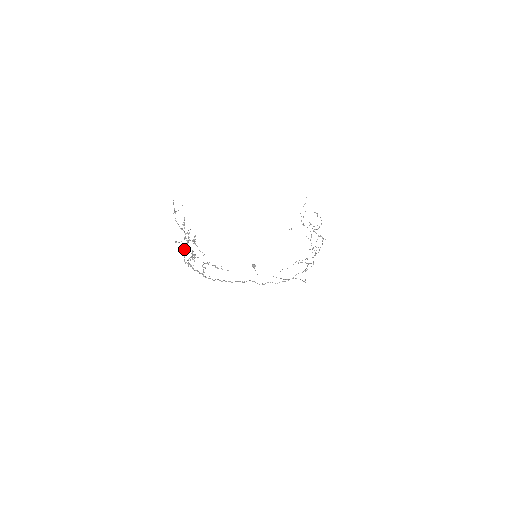
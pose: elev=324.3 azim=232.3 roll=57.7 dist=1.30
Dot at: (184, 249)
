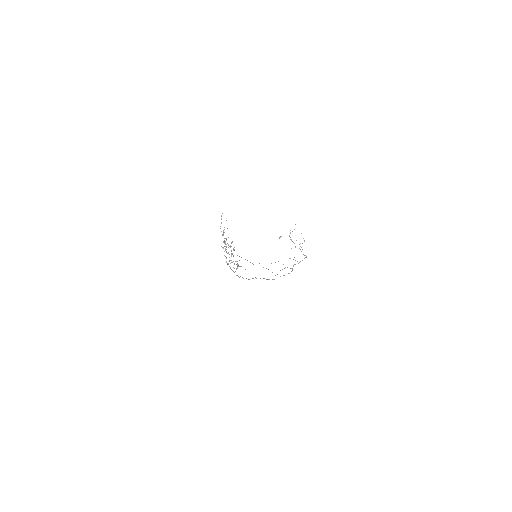
Dot at: occluded
